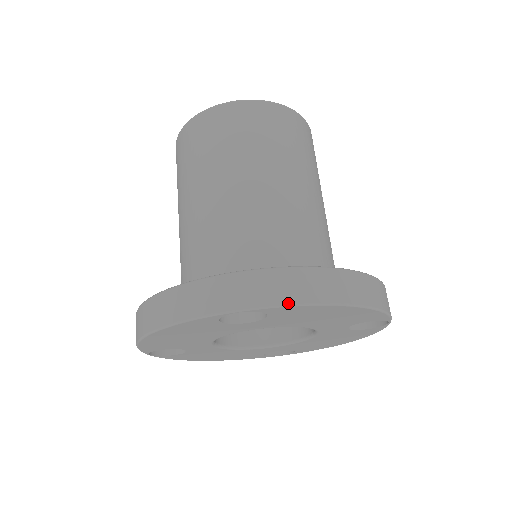
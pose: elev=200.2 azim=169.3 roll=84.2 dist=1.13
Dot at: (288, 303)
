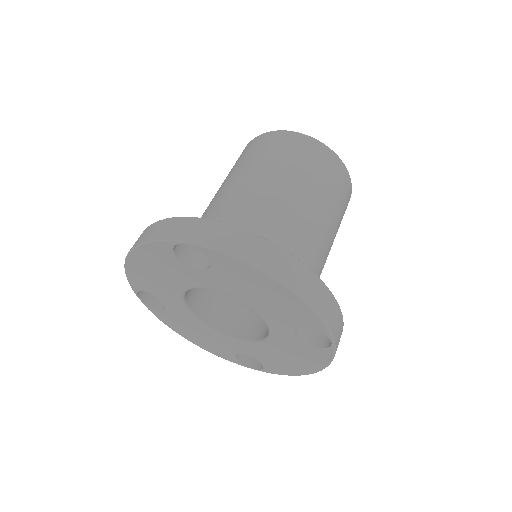
Dot at: (222, 250)
